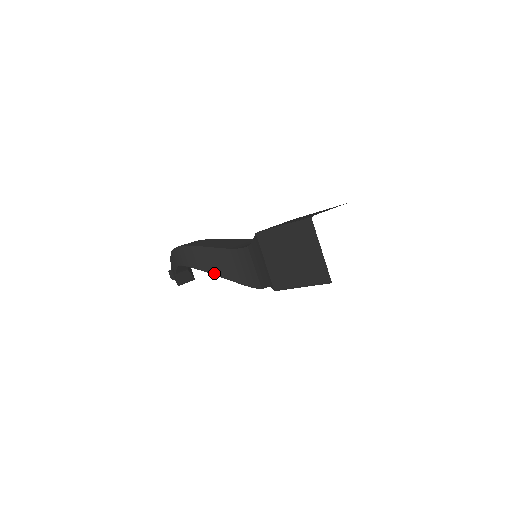
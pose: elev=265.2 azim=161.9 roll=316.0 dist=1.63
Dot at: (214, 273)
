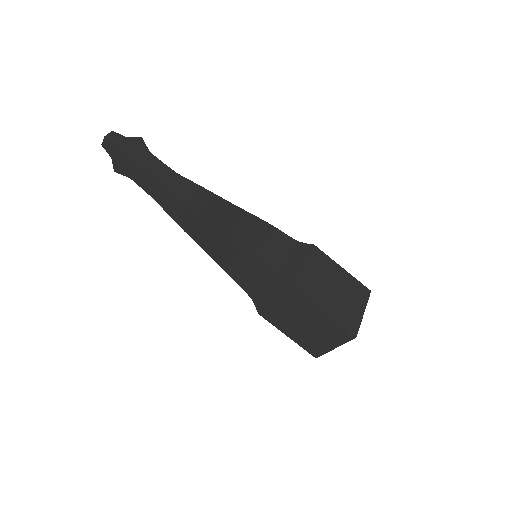
Dot at: (201, 245)
